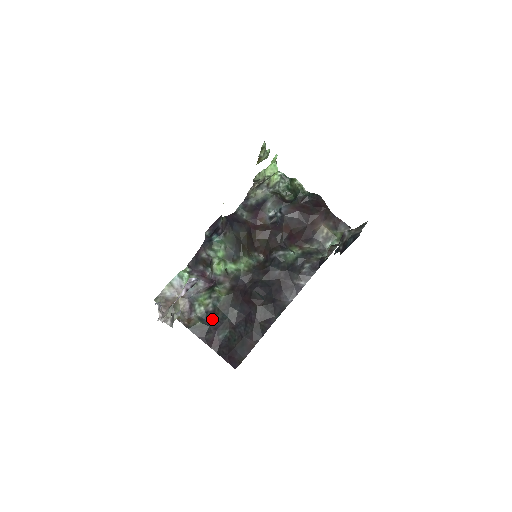
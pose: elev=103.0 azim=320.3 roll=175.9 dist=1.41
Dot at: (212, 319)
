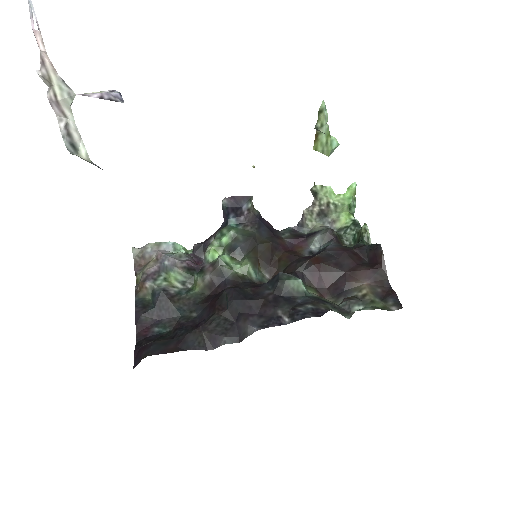
Dot at: (164, 302)
